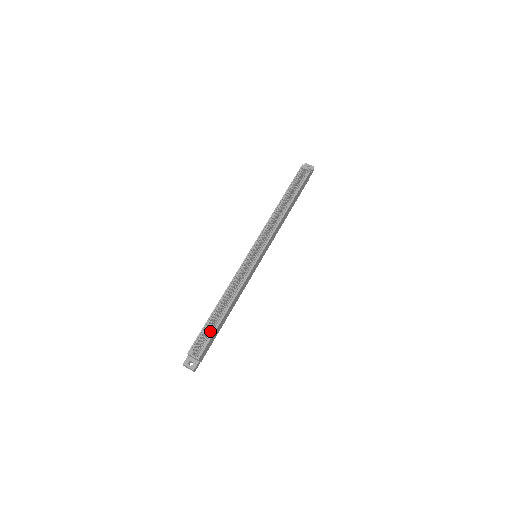
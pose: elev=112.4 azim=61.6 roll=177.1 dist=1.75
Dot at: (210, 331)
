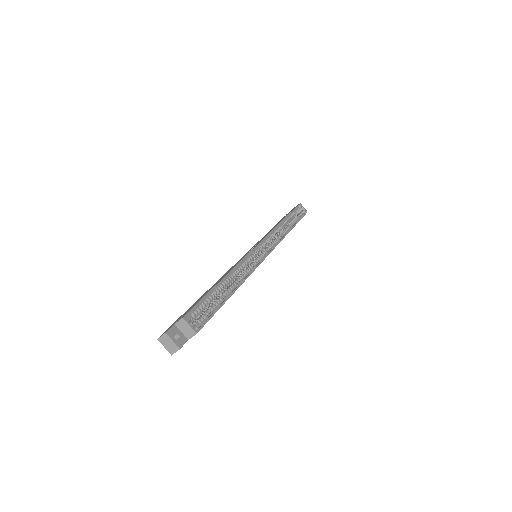
Dot at: (212, 305)
